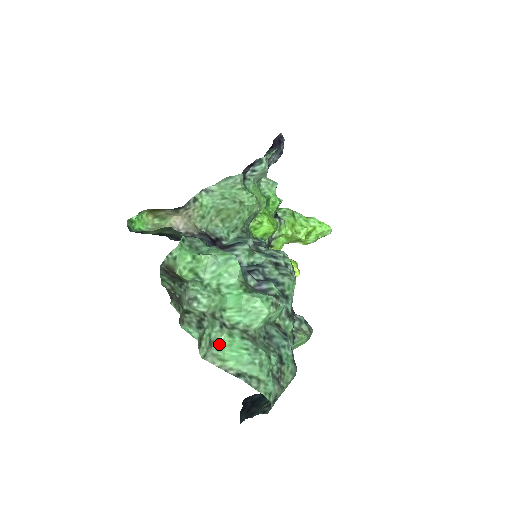
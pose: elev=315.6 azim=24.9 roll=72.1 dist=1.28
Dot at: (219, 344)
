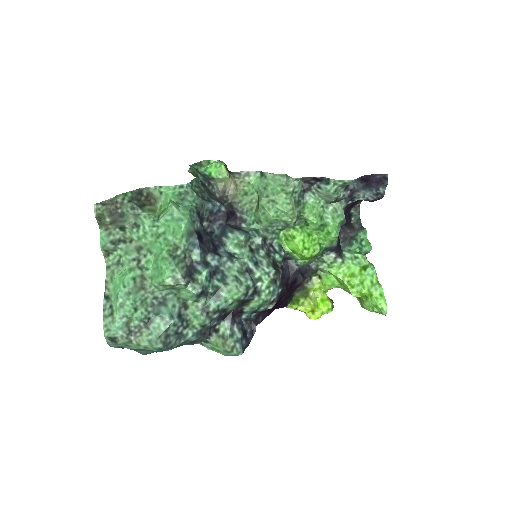
Dot at: (123, 269)
